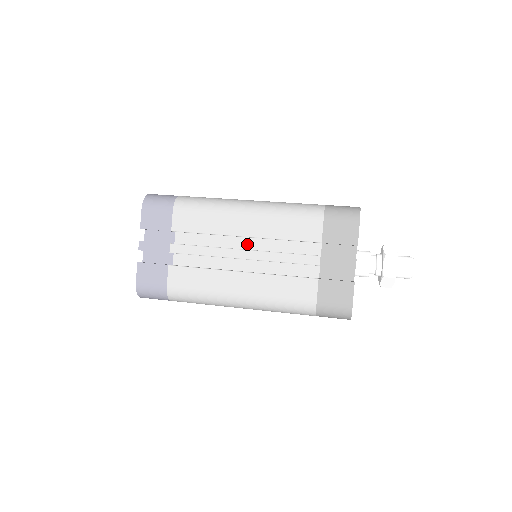
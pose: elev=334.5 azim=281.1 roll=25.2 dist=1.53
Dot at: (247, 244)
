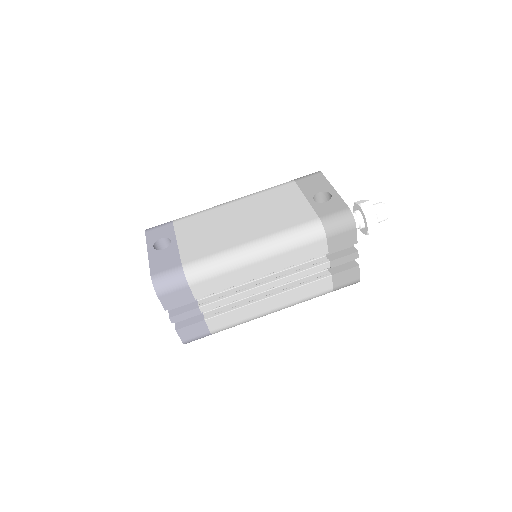
Dot at: occluded
